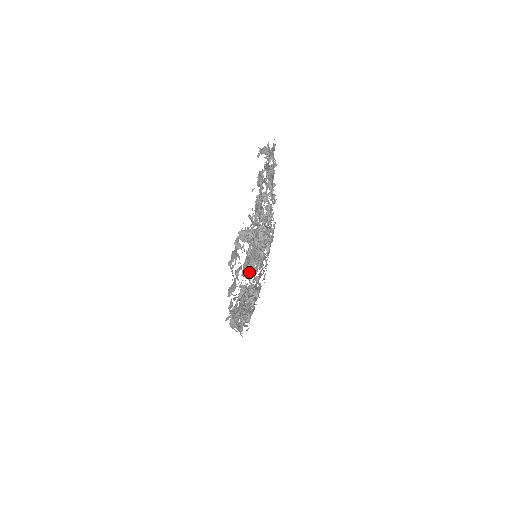
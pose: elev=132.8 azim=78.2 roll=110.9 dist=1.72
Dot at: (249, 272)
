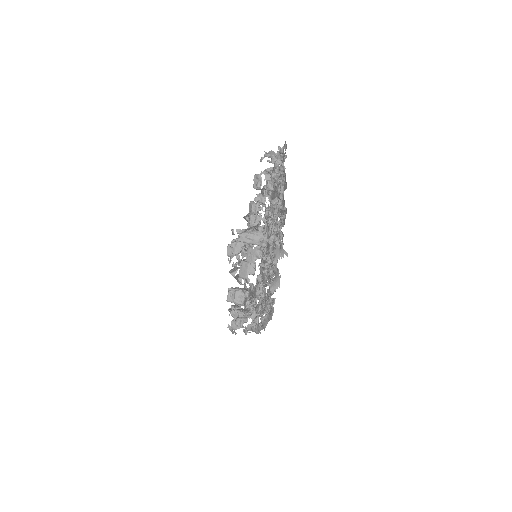
Dot at: (248, 273)
